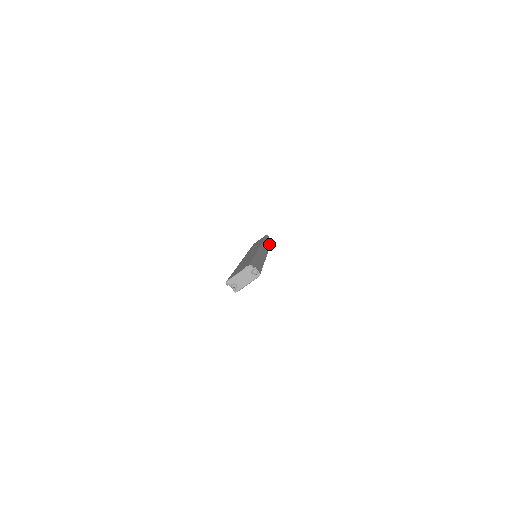
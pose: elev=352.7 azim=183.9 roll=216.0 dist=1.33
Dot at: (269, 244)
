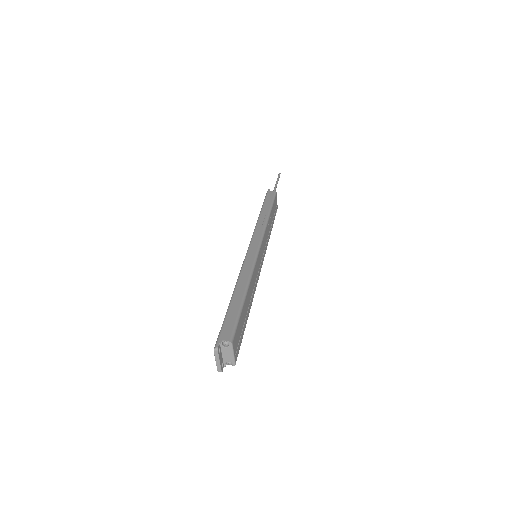
Dot at: (267, 212)
